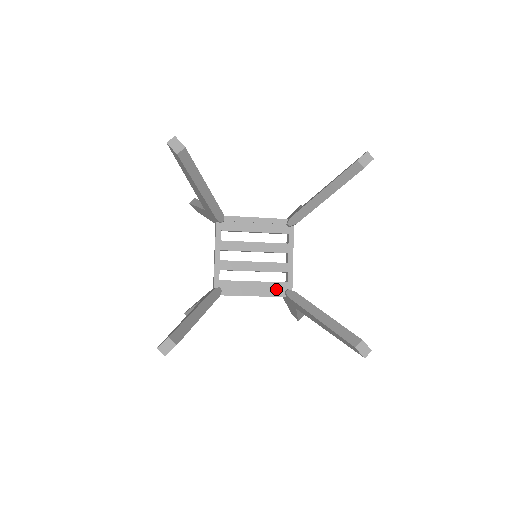
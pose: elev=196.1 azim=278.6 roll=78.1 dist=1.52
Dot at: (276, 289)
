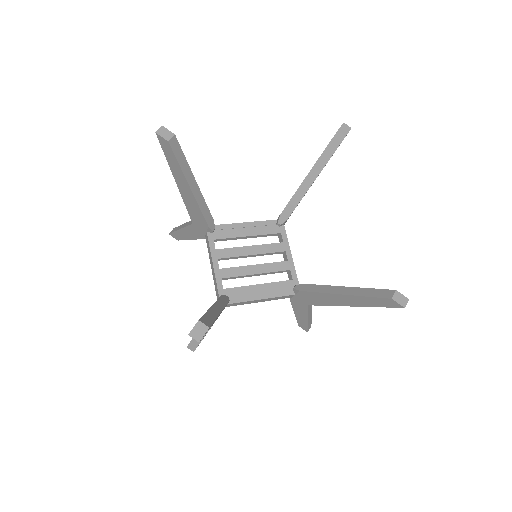
Dot at: (283, 288)
